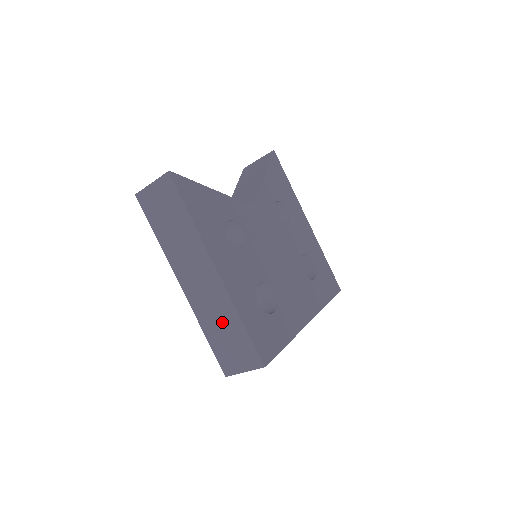
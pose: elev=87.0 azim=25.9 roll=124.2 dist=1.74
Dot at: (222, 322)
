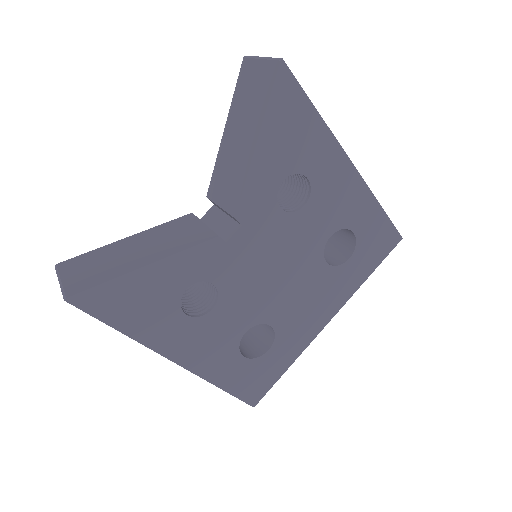
Dot at: occluded
